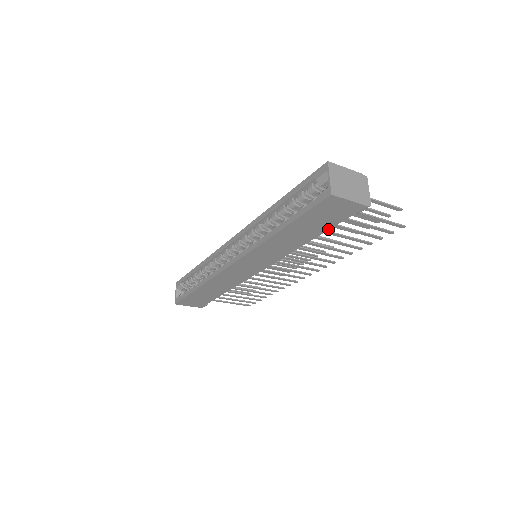
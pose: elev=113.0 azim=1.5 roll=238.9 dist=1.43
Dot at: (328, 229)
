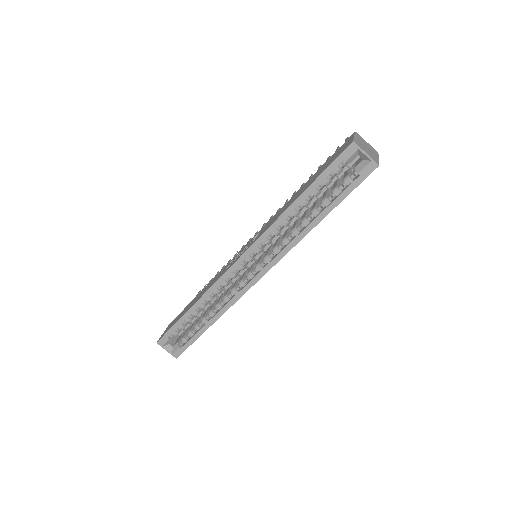
Dot at: occluded
